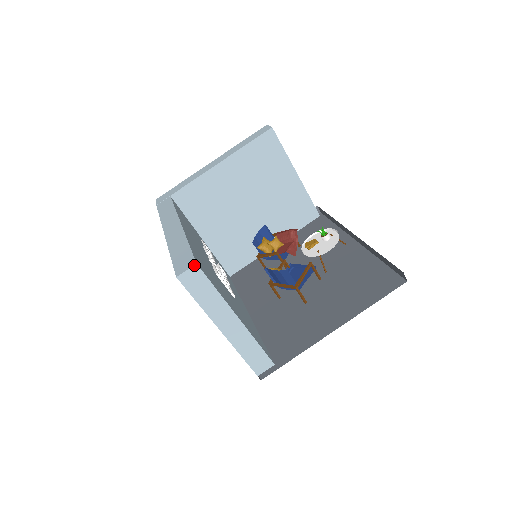
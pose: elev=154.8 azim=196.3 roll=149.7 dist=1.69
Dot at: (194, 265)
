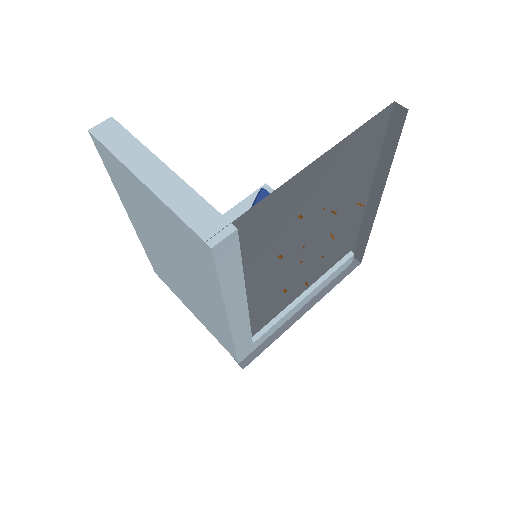
Dot at: (109, 118)
